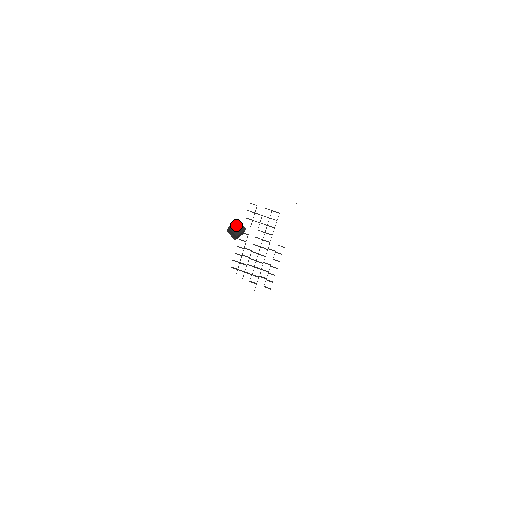
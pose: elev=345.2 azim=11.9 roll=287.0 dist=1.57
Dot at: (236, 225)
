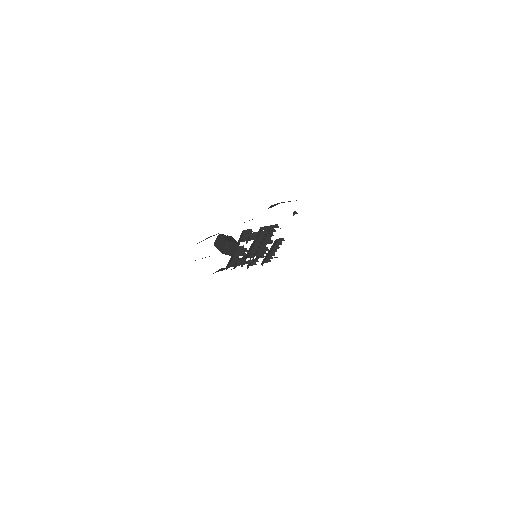
Dot at: (229, 248)
